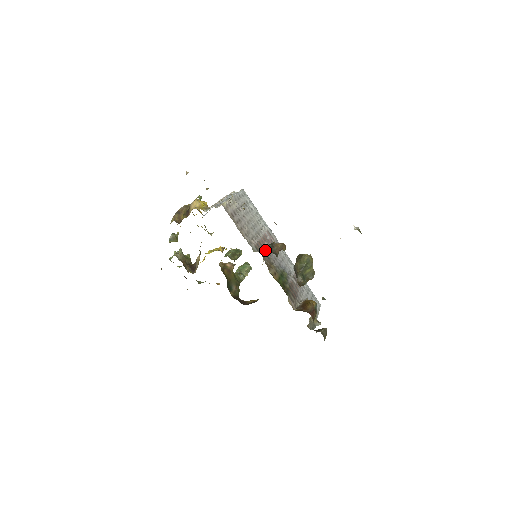
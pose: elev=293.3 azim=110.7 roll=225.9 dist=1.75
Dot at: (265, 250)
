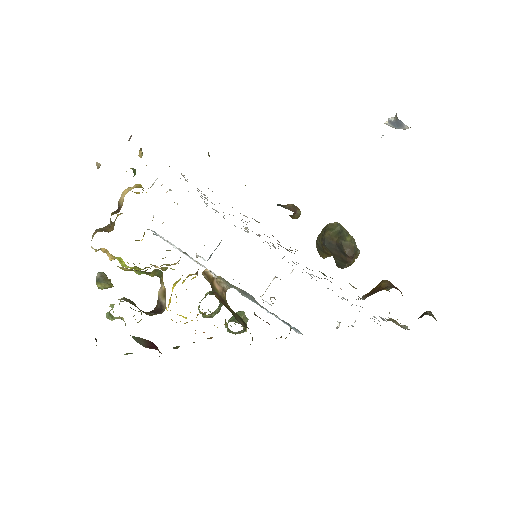
Dot at: occluded
